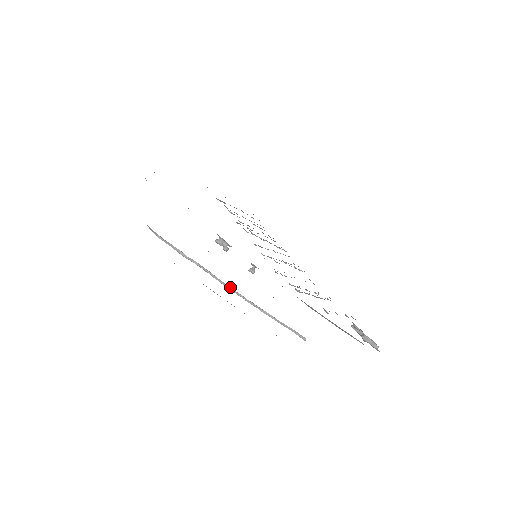
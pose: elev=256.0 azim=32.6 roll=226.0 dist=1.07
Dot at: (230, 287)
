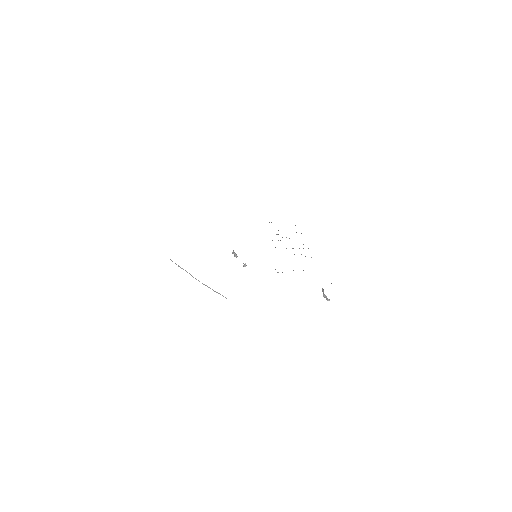
Dot at: (195, 278)
